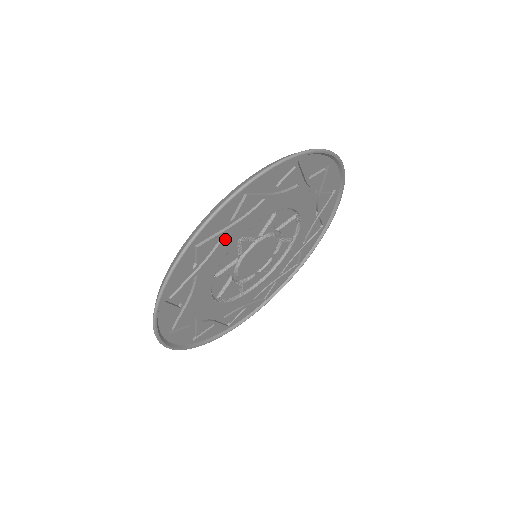
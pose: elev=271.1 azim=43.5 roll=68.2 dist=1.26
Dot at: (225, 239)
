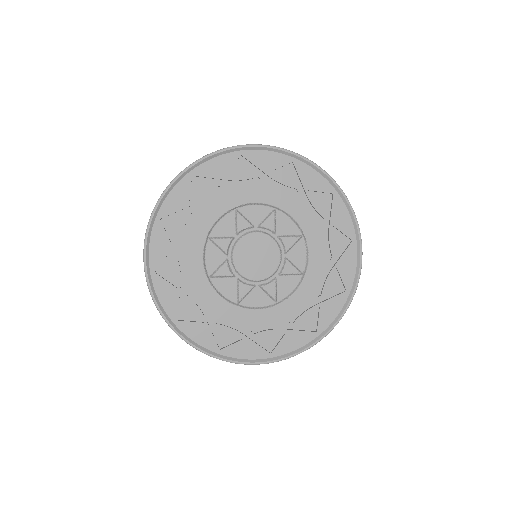
Dot at: (221, 194)
